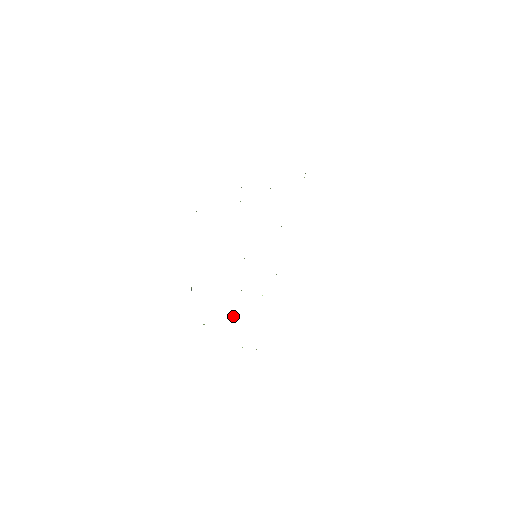
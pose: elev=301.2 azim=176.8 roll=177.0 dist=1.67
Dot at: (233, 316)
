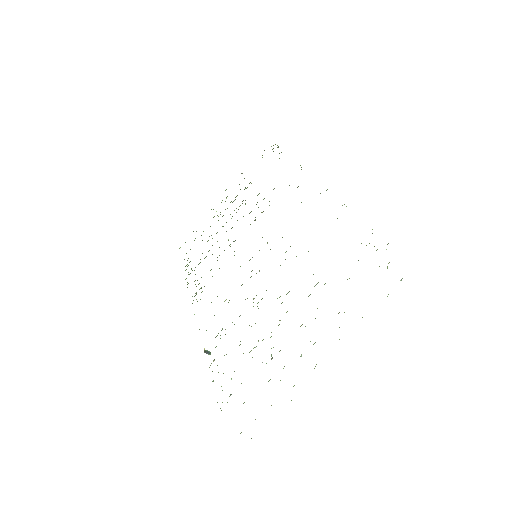
Dot at: occluded
